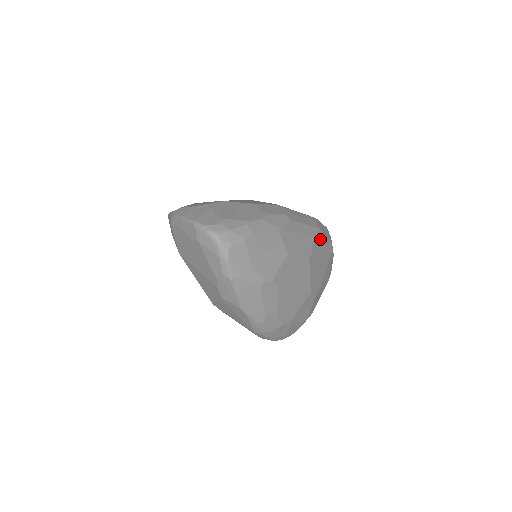
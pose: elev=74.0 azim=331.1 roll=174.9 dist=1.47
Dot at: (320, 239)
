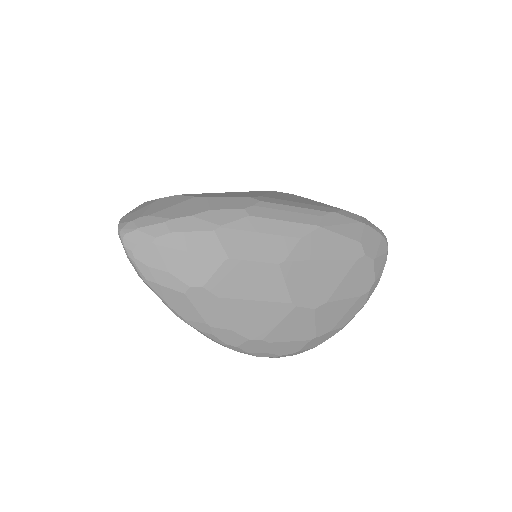
Dot at: (320, 239)
